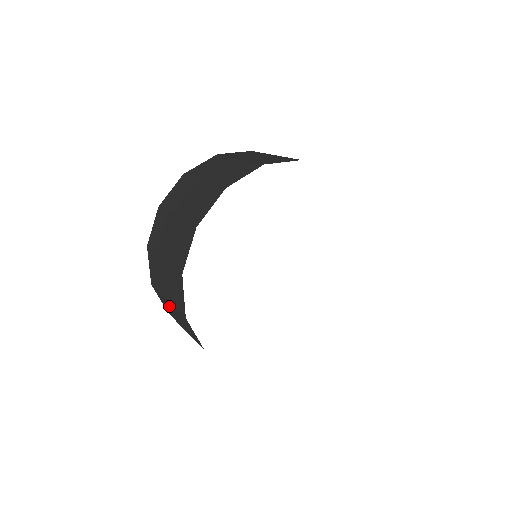
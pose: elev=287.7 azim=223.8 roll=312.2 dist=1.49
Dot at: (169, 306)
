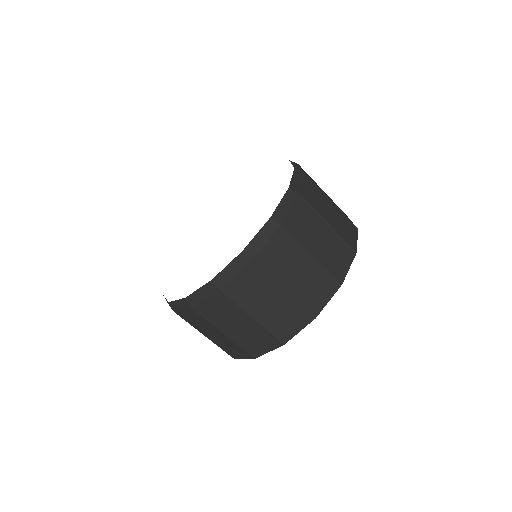
Dot at: occluded
